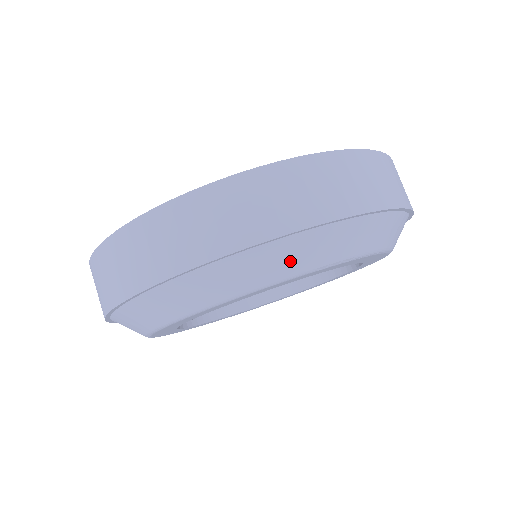
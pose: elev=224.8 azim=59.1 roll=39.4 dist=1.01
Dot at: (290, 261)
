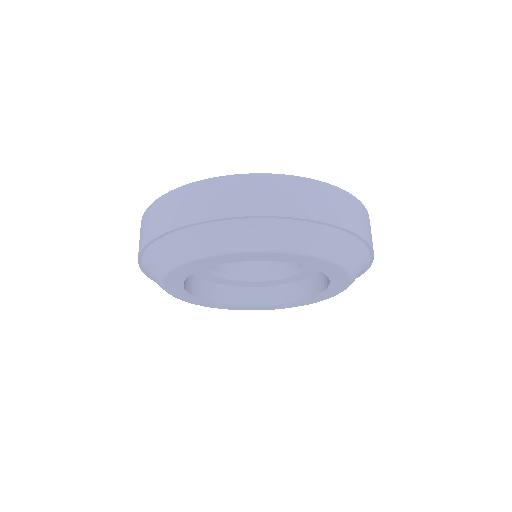
Dot at: (238, 238)
